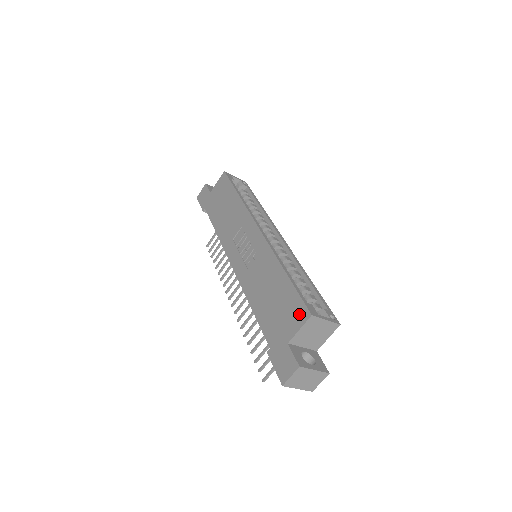
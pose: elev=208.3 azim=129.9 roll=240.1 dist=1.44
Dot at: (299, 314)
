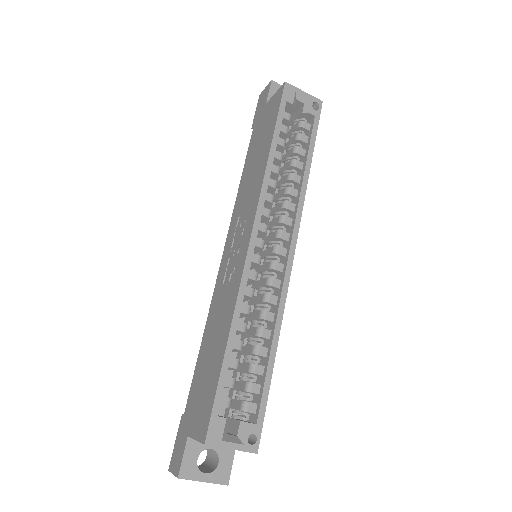
Dot at: (203, 423)
